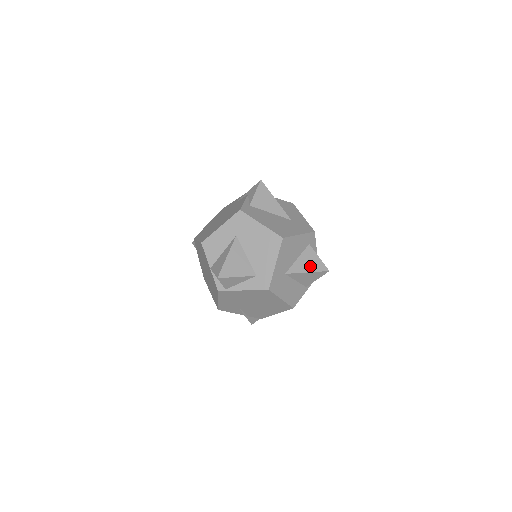
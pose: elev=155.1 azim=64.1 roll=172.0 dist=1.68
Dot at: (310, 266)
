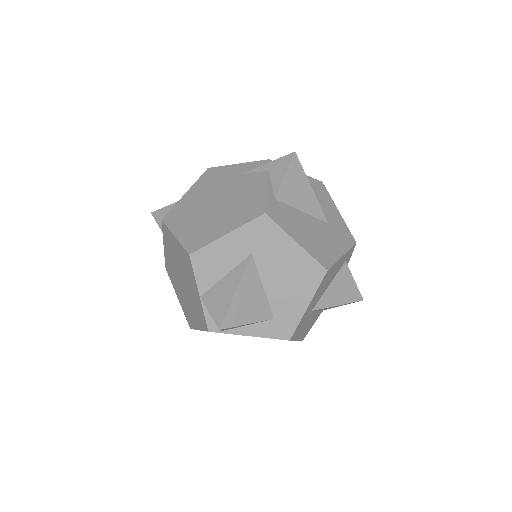
Dot at: (343, 295)
